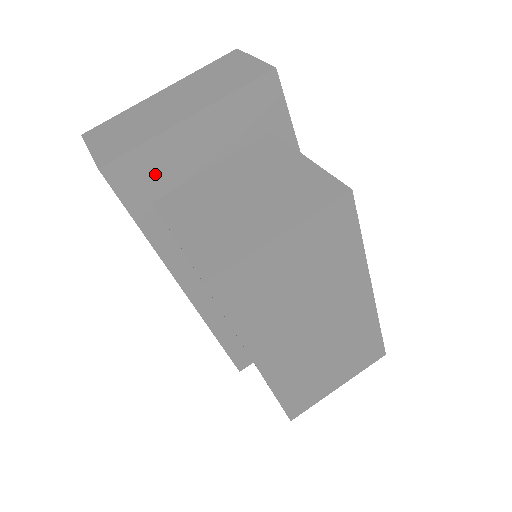
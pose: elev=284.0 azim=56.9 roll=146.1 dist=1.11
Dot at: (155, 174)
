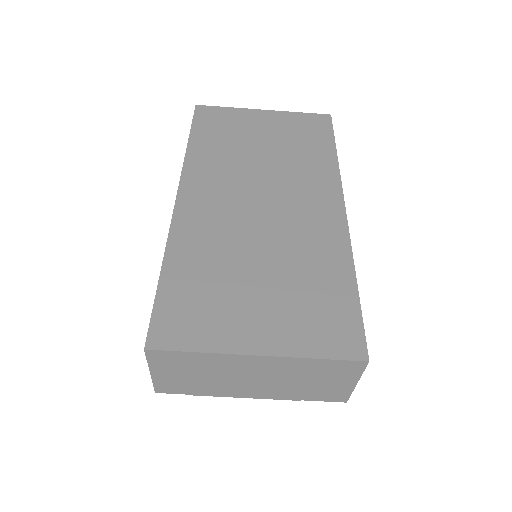
Dot at: occluded
